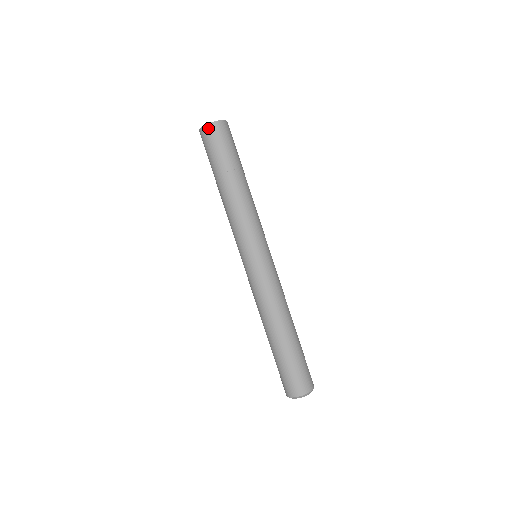
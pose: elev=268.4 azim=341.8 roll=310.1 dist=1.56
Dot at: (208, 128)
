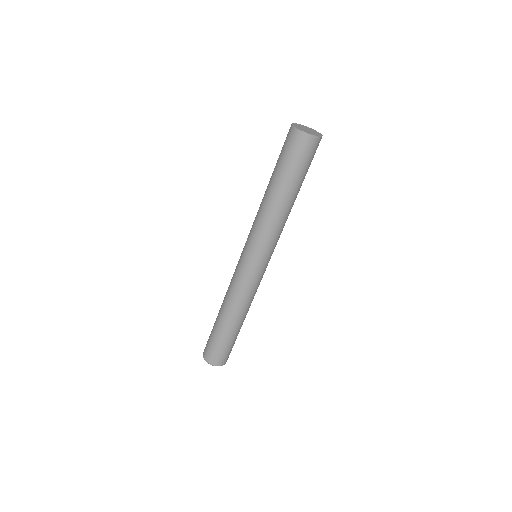
Dot at: (295, 132)
